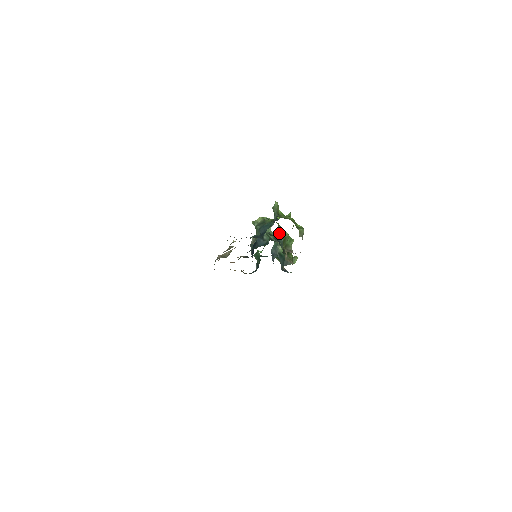
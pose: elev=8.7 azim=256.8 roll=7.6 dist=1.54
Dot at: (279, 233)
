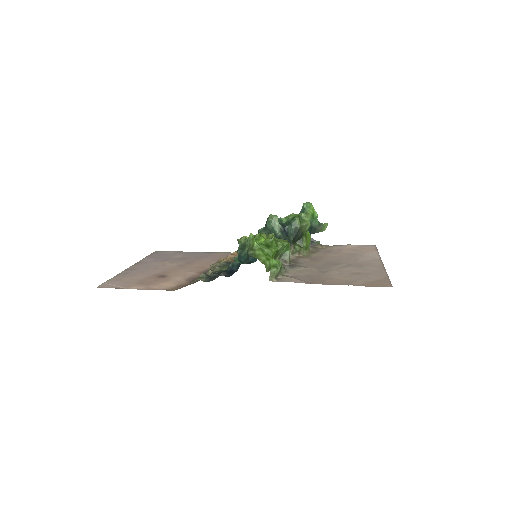
Dot at: occluded
